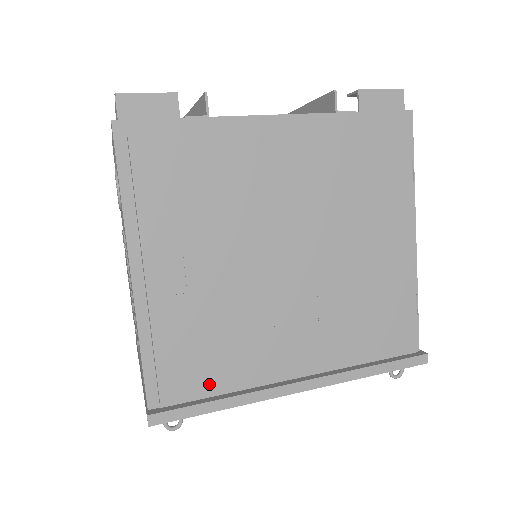
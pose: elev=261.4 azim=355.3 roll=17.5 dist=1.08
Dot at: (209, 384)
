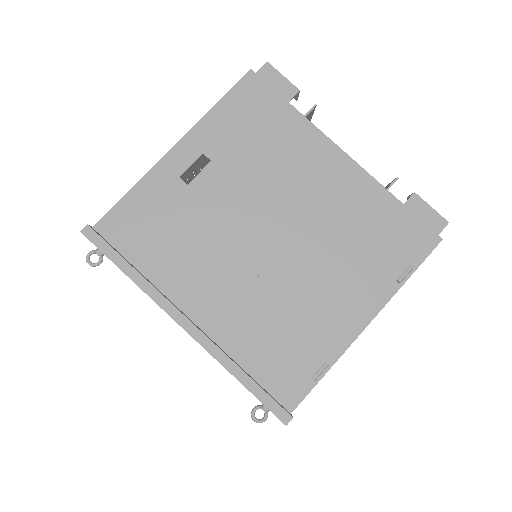
Dot at: (138, 250)
